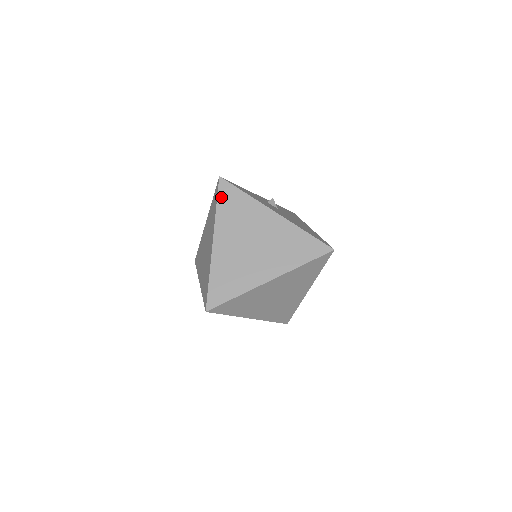
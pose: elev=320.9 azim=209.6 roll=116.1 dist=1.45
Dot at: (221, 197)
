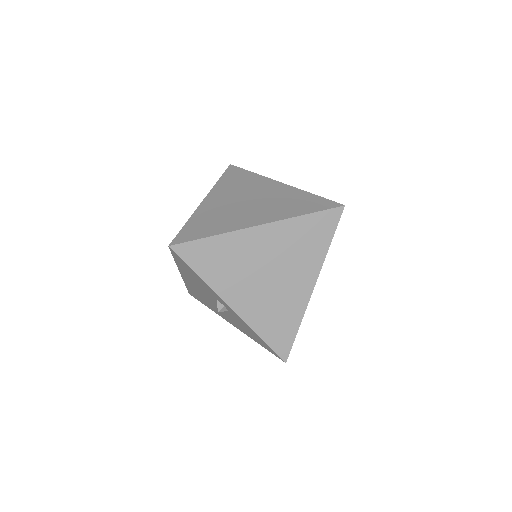
Dot at: (226, 174)
